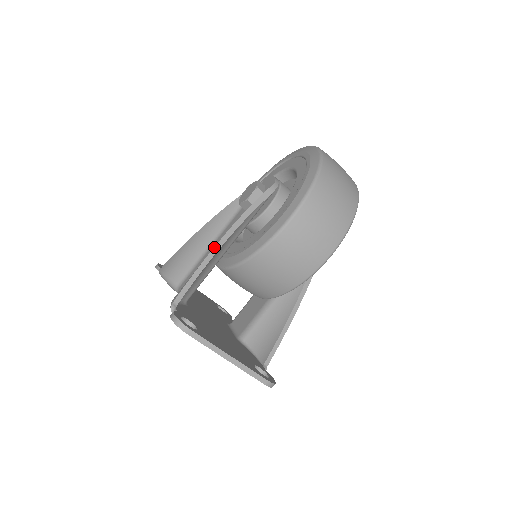
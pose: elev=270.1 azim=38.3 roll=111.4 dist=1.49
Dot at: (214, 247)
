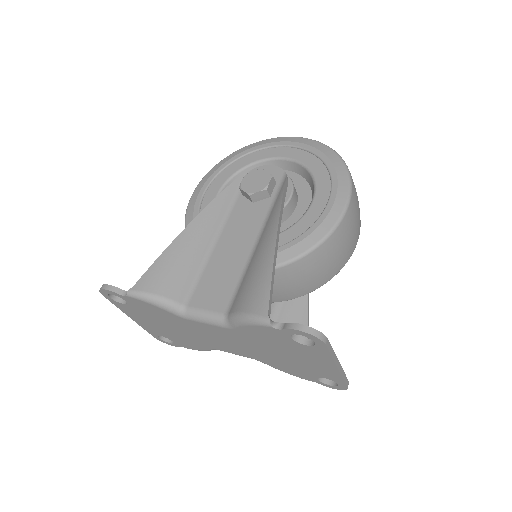
Dot at: (276, 242)
